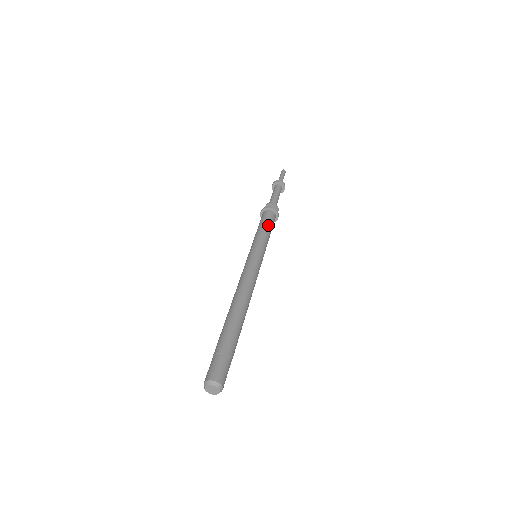
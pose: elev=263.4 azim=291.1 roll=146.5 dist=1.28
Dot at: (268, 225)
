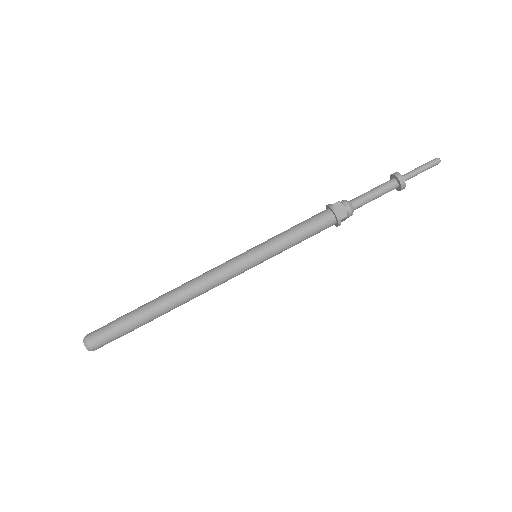
Dot at: (305, 230)
